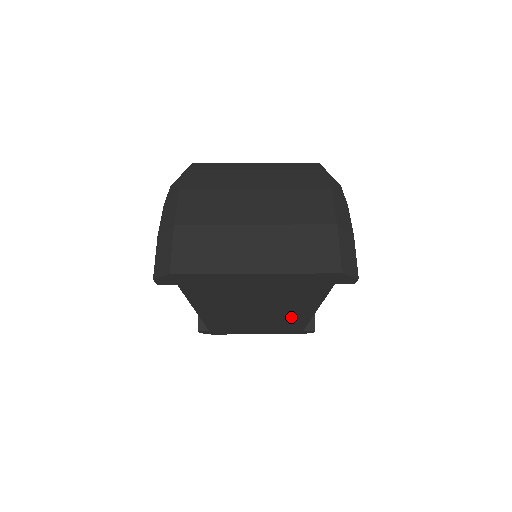
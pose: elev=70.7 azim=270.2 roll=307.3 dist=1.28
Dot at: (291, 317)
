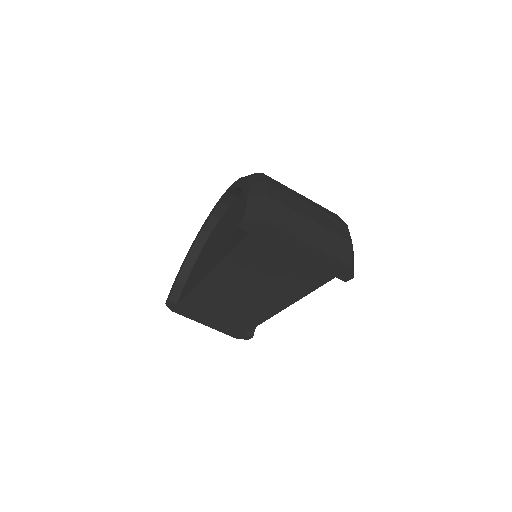
Dot at: (262, 308)
